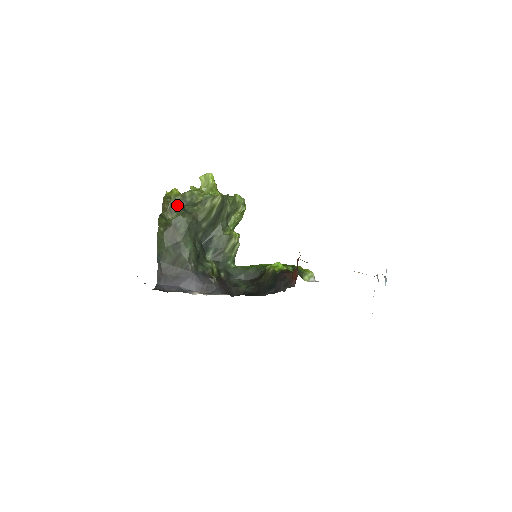
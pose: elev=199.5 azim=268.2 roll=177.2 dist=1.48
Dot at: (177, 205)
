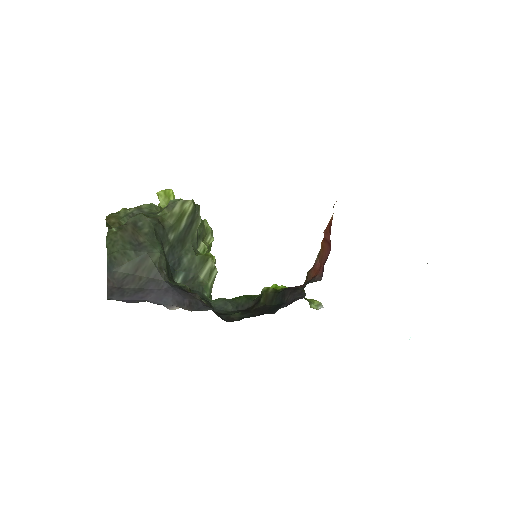
Dot at: (130, 217)
